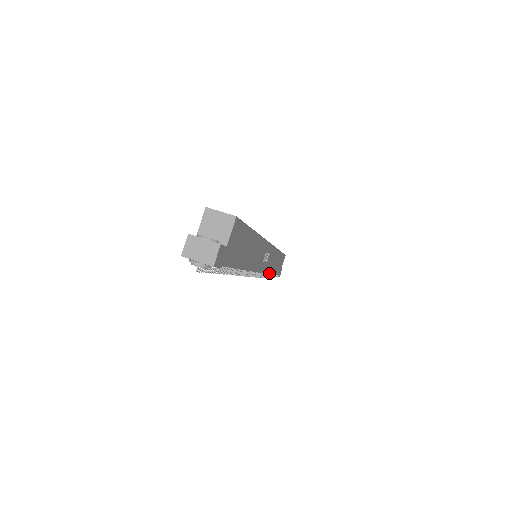
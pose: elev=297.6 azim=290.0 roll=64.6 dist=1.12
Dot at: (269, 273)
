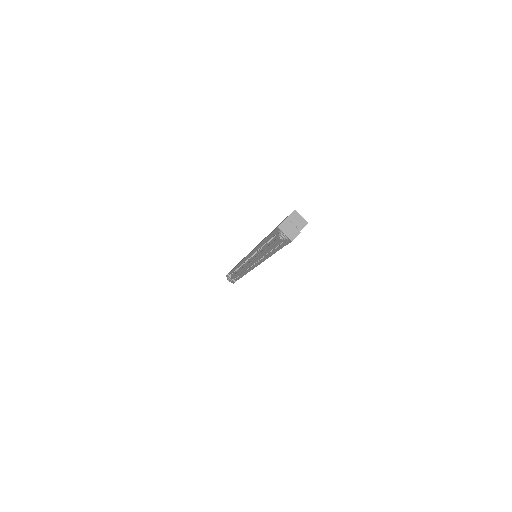
Dot at: occluded
